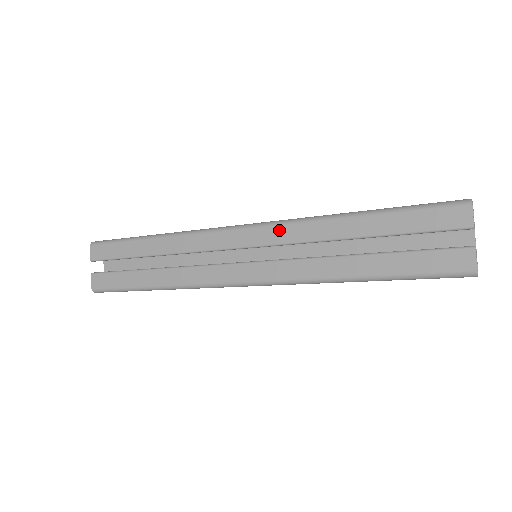
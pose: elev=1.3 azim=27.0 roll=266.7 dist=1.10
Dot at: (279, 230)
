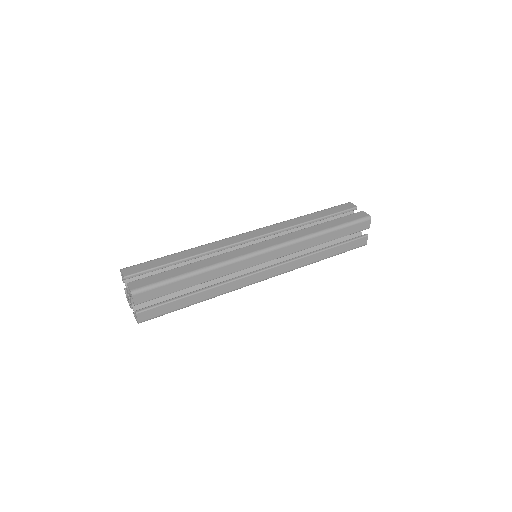
Dot at: (272, 227)
